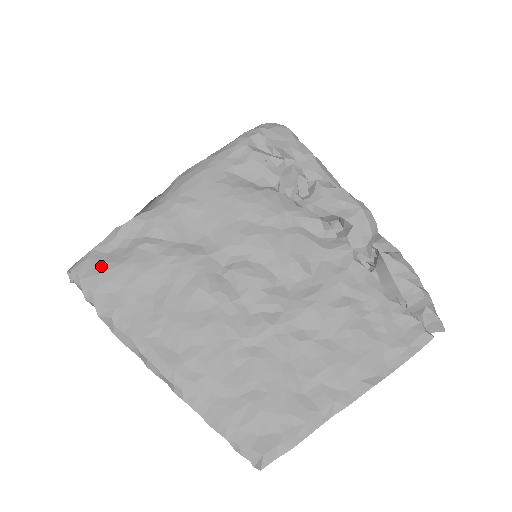
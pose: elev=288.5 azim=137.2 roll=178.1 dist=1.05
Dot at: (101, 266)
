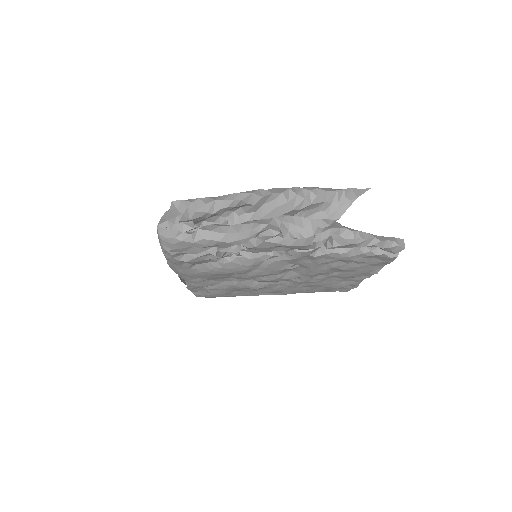
Dot at: (206, 296)
